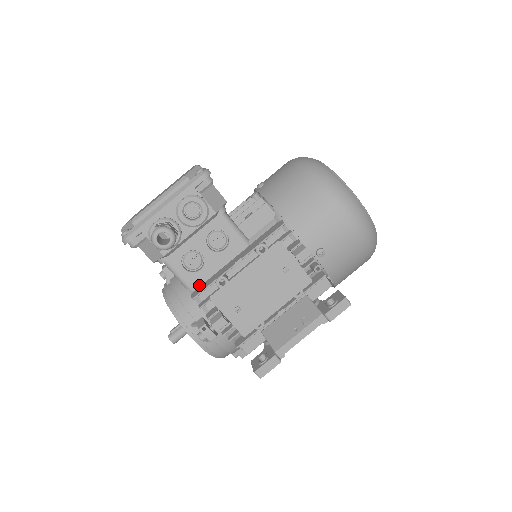
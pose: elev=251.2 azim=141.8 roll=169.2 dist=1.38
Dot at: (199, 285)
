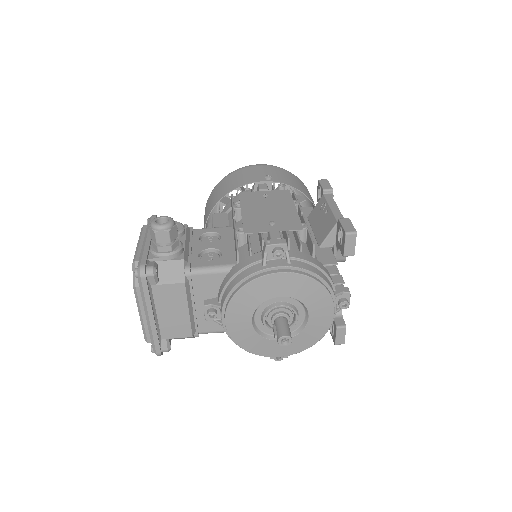
Dot at: (234, 259)
